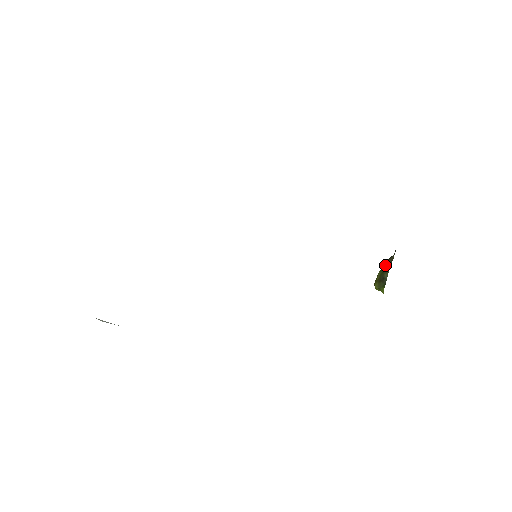
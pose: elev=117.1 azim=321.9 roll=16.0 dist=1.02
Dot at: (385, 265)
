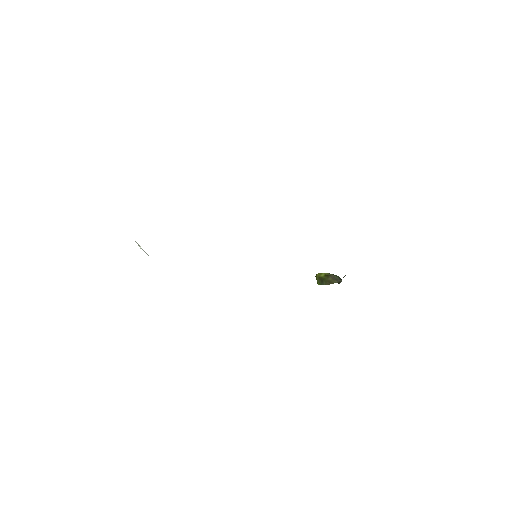
Dot at: (328, 278)
